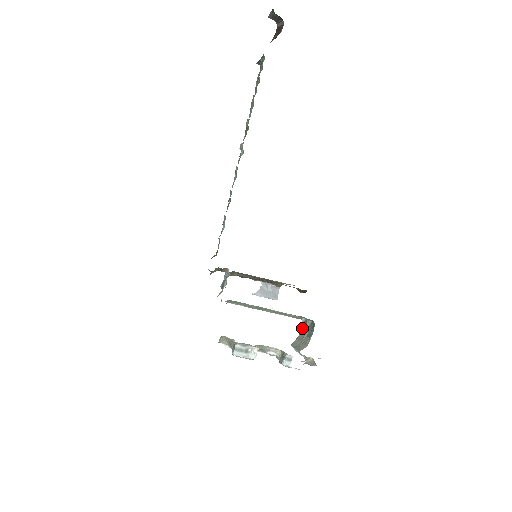
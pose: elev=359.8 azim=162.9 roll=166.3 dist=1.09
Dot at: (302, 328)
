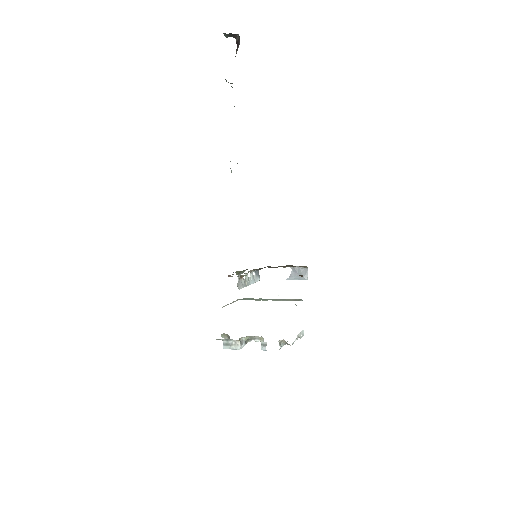
Dot at: occluded
